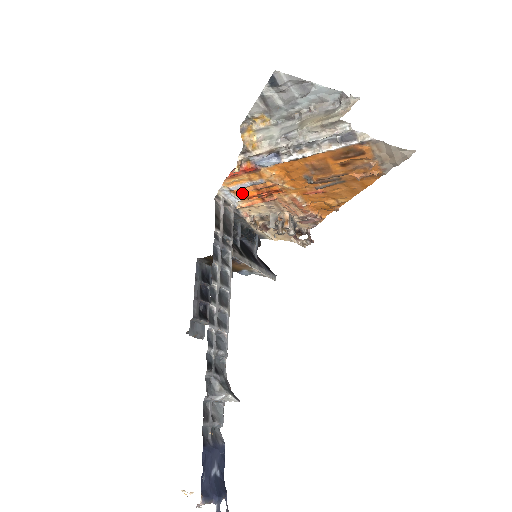
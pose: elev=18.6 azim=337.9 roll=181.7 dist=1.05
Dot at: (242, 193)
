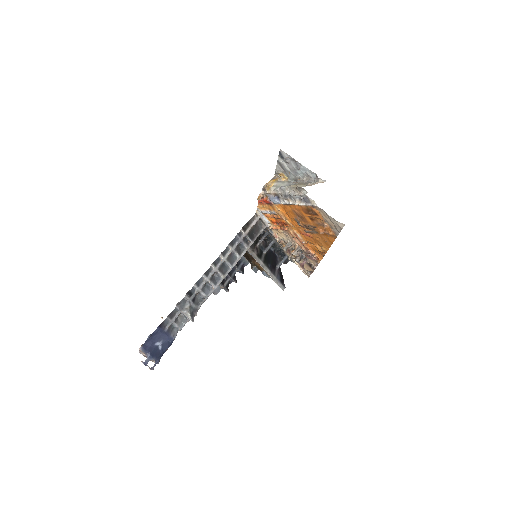
Dot at: (269, 218)
